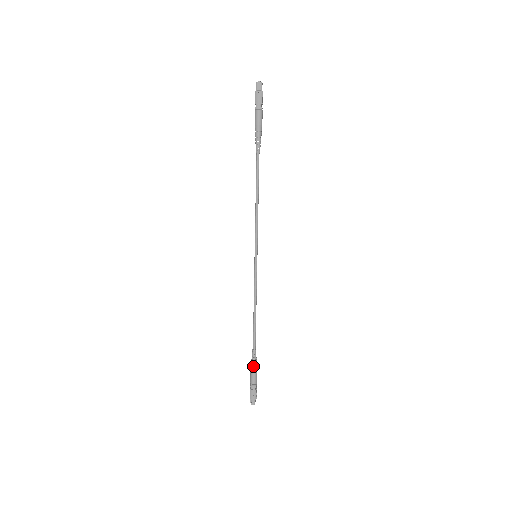
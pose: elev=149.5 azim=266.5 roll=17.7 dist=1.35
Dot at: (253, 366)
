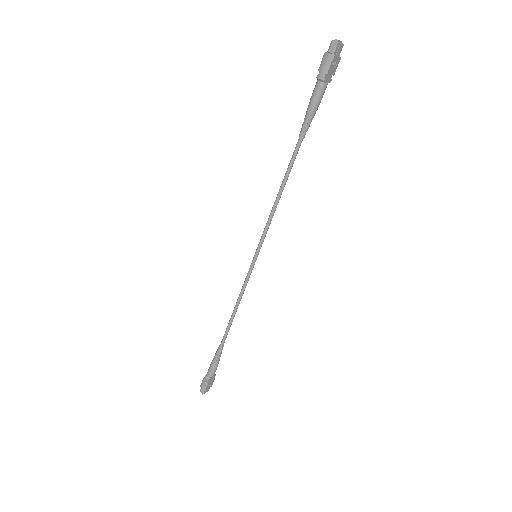
Dot at: (214, 360)
